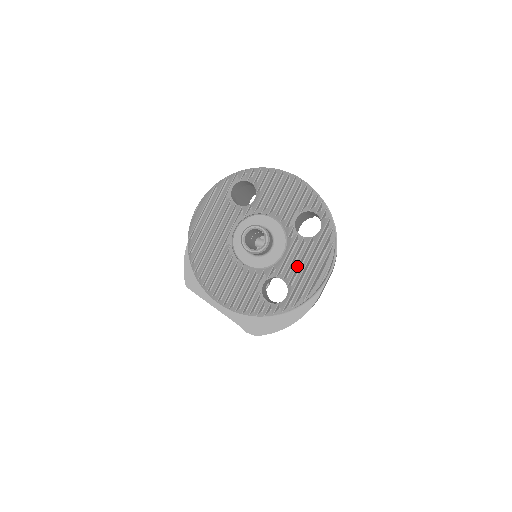
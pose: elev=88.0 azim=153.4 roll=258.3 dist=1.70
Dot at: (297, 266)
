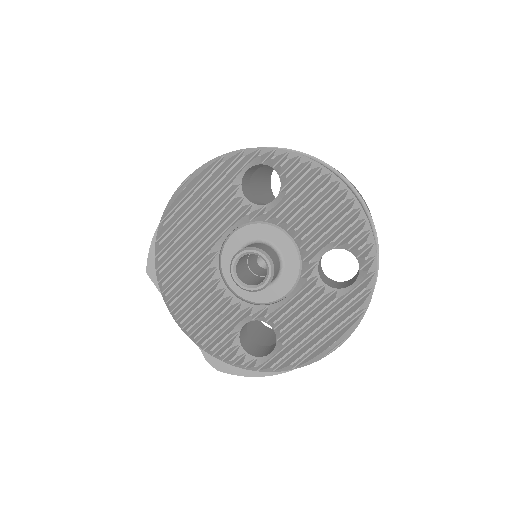
Dot at: (300, 320)
